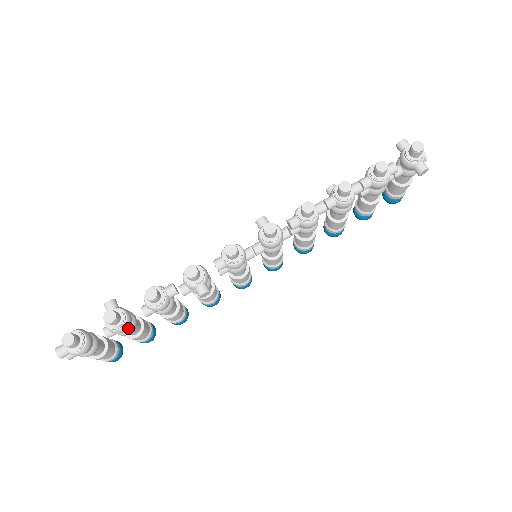
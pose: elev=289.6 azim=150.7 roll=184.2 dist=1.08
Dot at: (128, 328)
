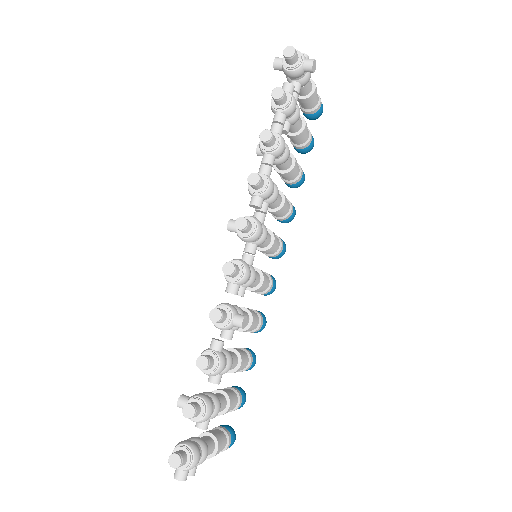
Dot at: (213, 406)
